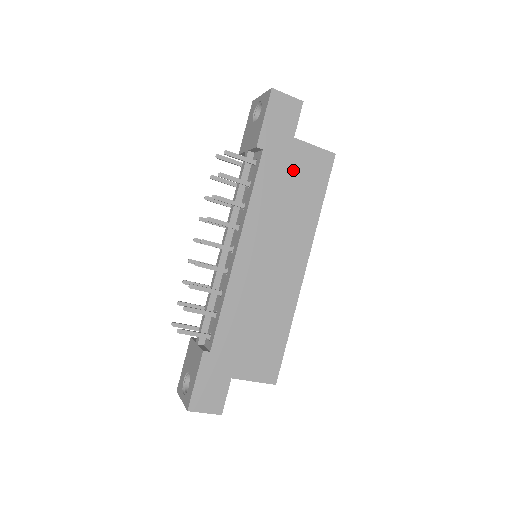
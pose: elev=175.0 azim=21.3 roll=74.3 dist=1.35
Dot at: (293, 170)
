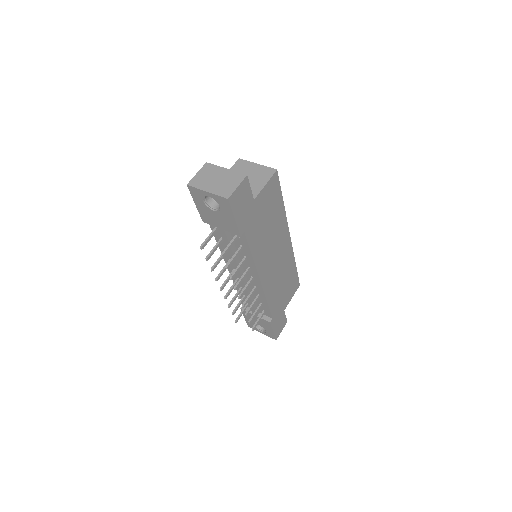
Dot at: (263, 214)
